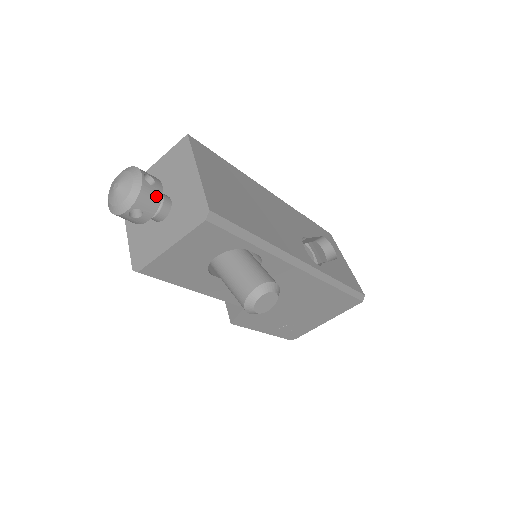
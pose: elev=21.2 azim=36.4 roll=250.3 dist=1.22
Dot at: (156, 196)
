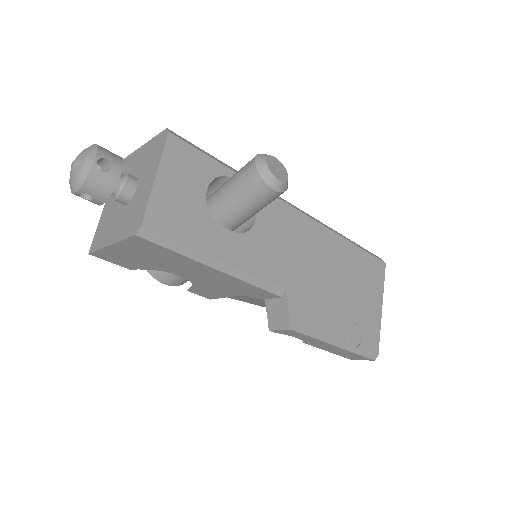
Dot at: (115, 154)
